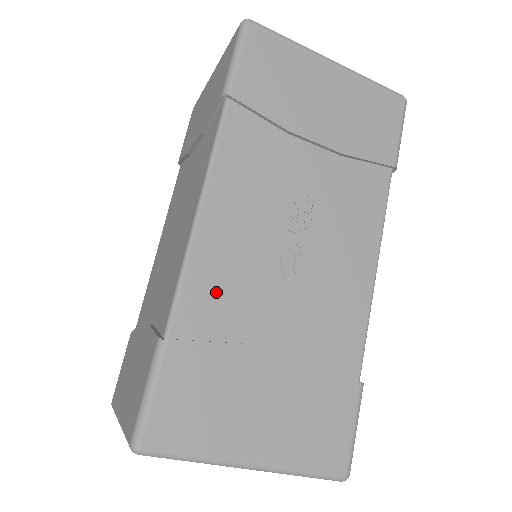
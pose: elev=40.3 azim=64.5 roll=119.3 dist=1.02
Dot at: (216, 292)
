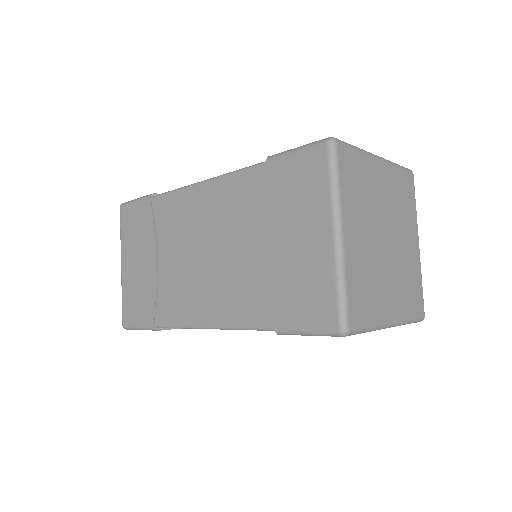
Dot at: occluded
